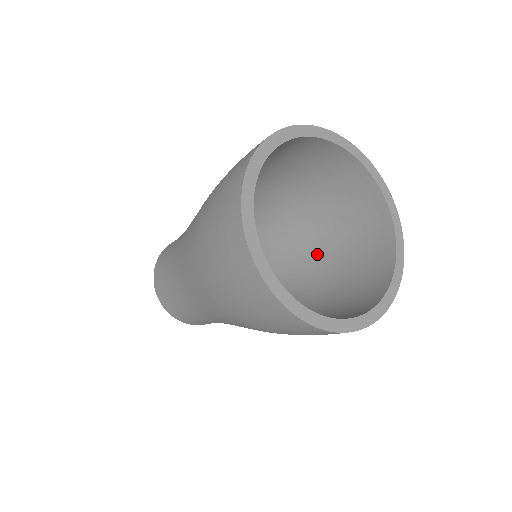
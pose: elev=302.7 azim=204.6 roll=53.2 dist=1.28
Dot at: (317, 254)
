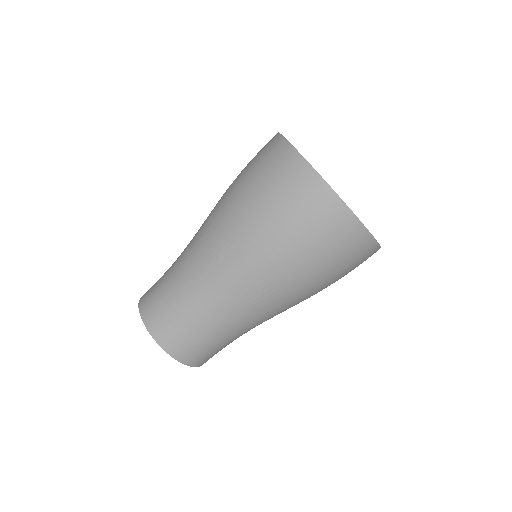
Dot at: occluded
